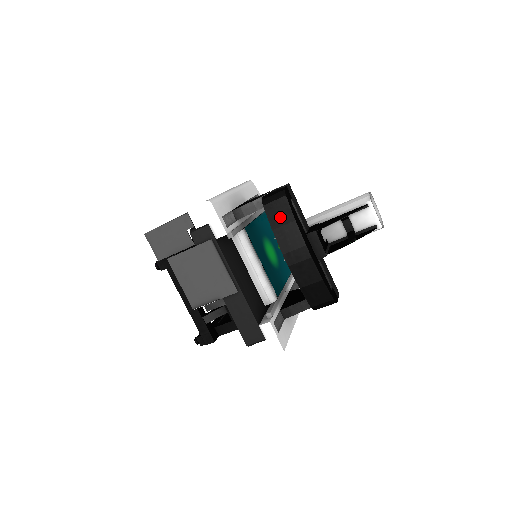
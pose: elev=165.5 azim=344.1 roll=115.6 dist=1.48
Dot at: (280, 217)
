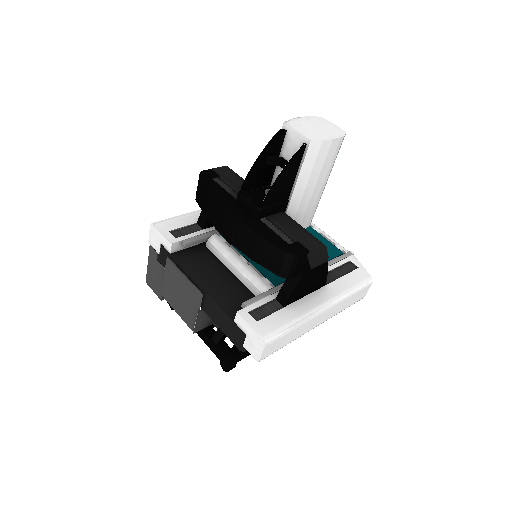
Dot at: (204, 200)
